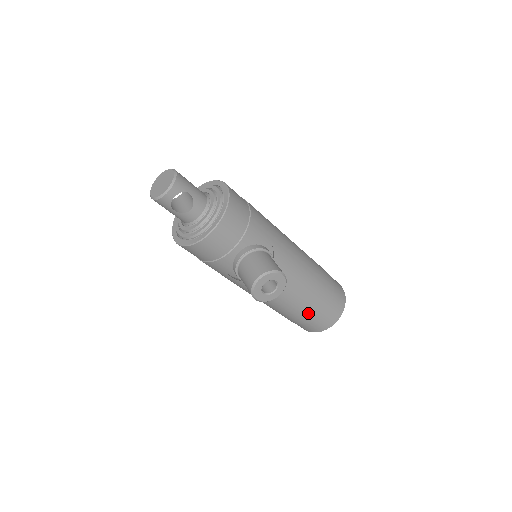
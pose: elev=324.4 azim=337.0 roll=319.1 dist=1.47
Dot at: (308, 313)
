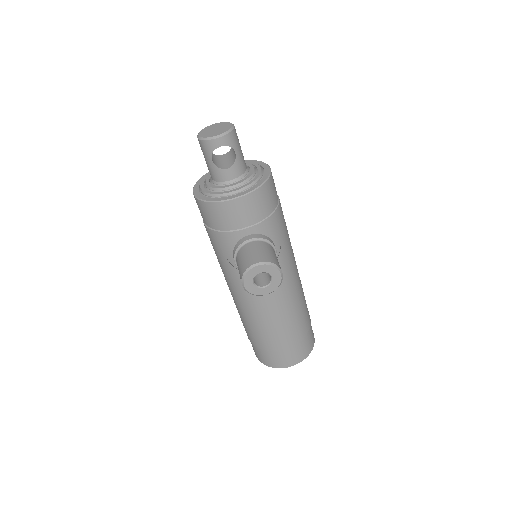
Dot at: (274, 340)
